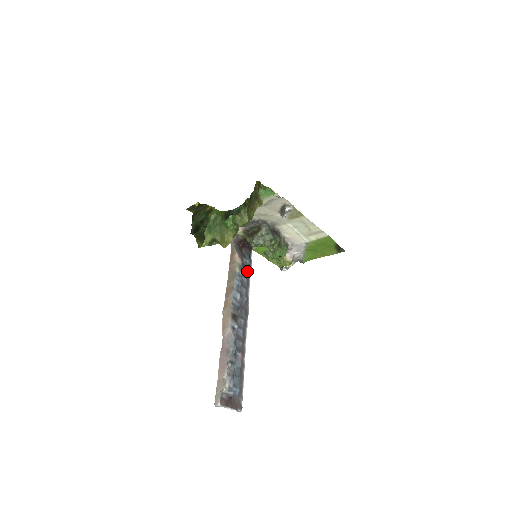
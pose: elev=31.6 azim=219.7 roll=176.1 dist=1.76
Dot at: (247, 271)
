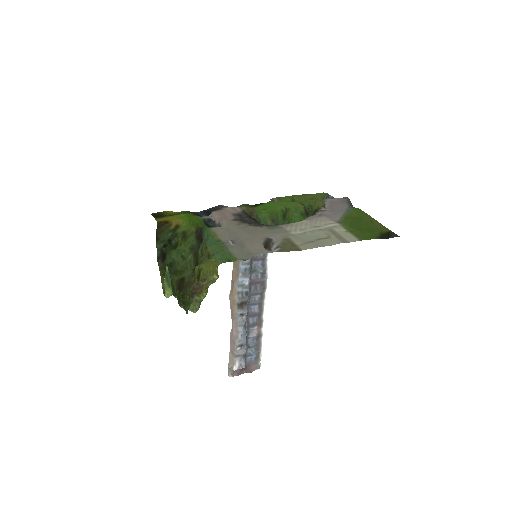
Dot at: occluded
